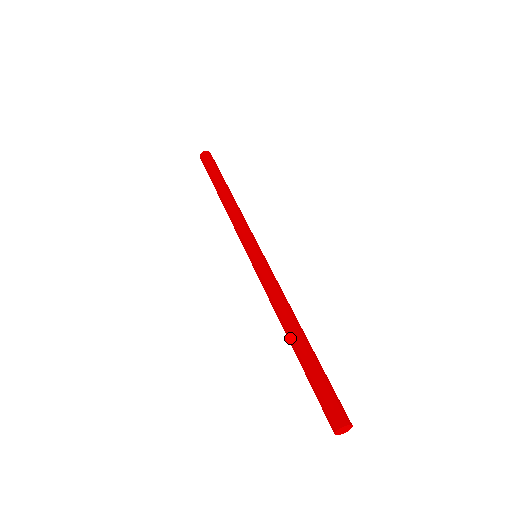
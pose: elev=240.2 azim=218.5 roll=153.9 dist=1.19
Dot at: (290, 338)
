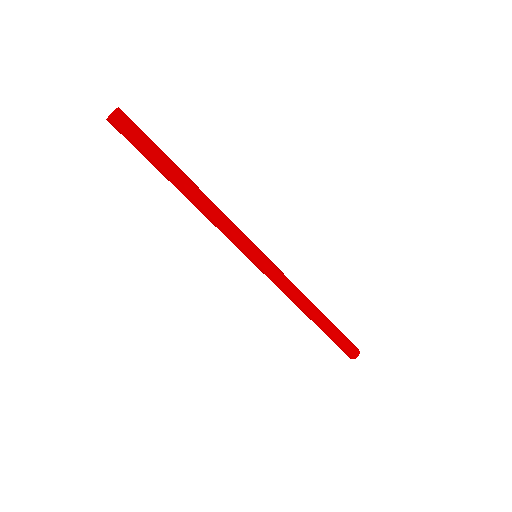
Dot at: occluded
